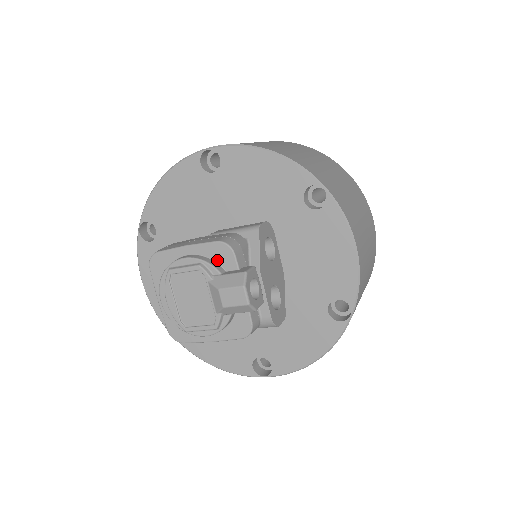
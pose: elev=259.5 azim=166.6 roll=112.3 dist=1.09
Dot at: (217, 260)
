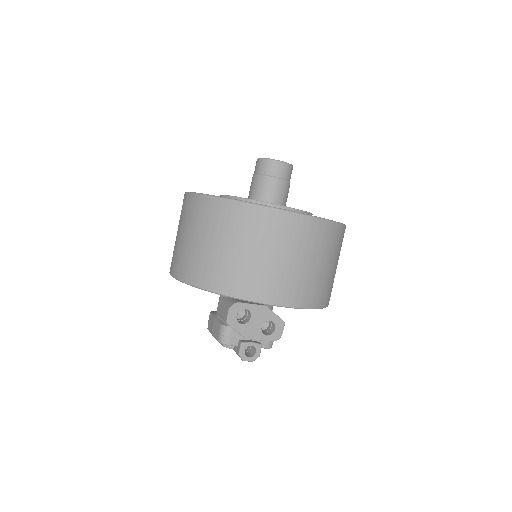
Dot at: occluded
